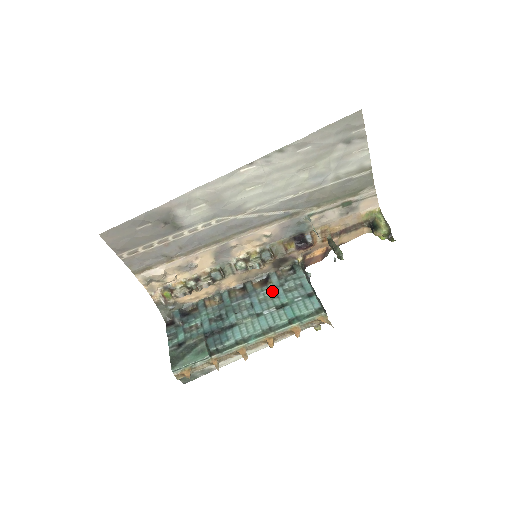
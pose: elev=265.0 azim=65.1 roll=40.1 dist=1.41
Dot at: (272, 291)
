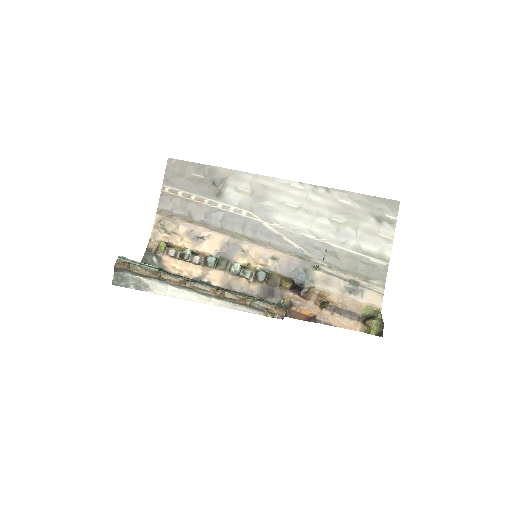
Dot at: occluded
